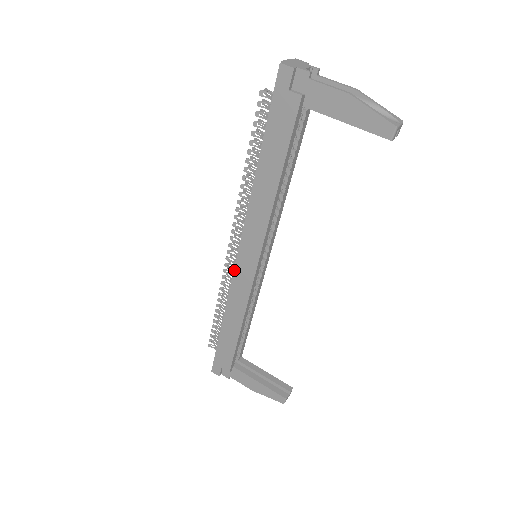
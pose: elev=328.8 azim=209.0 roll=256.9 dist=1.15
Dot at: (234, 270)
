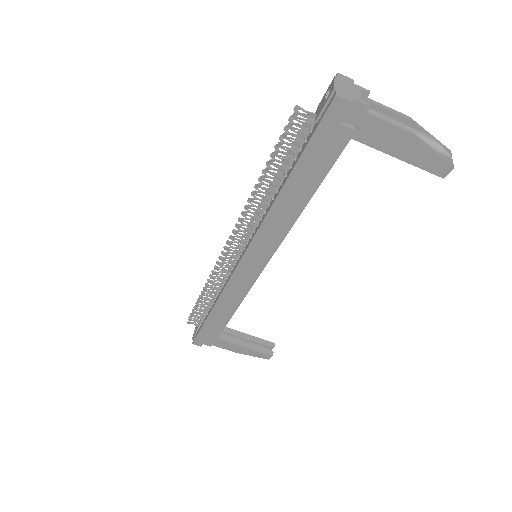
Dot at: (233, 273)
